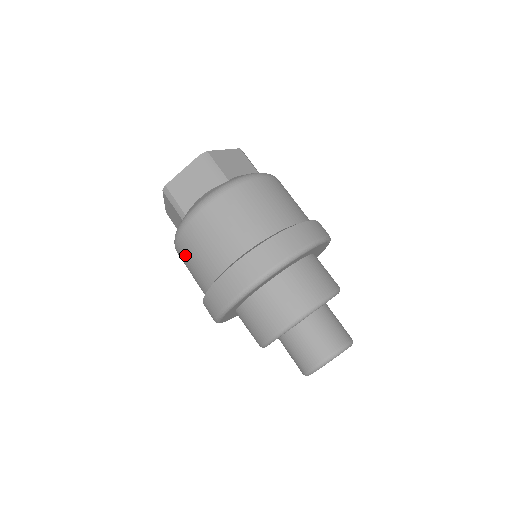
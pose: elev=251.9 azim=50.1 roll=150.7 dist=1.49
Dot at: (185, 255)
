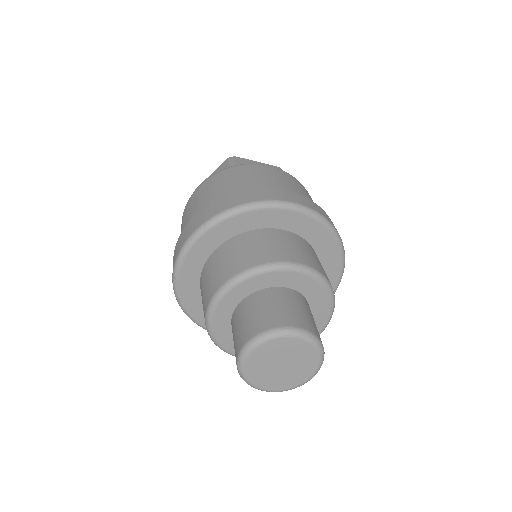
Dot at: occluded
